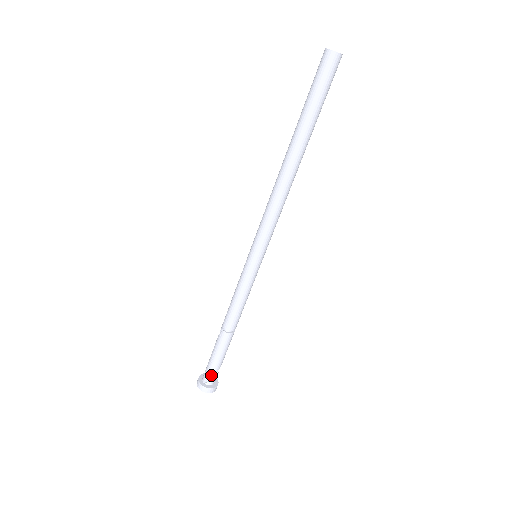
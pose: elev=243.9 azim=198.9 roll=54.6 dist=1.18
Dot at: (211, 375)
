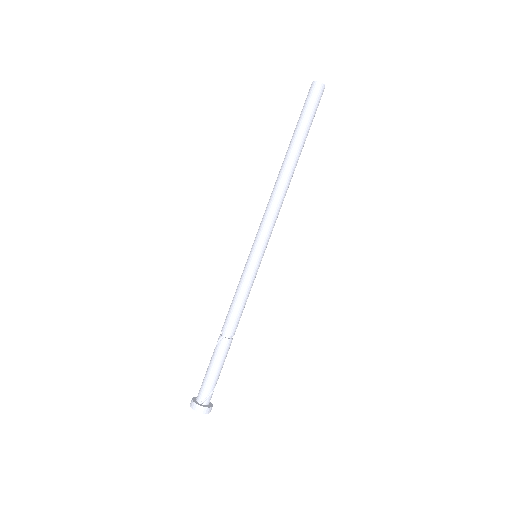
Dot at: (209, 392)
